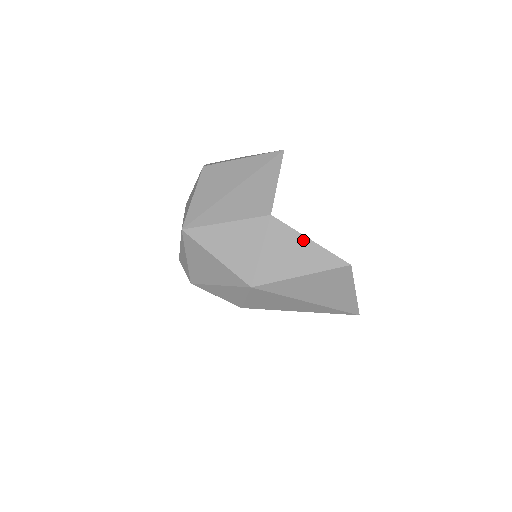
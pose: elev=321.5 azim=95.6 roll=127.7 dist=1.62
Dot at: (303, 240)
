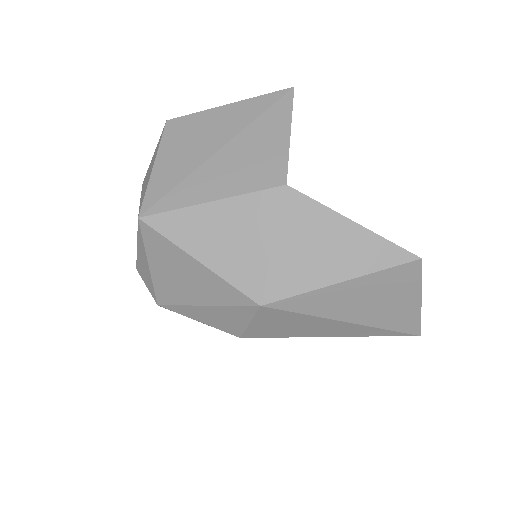
Dot at: (342, 223)
